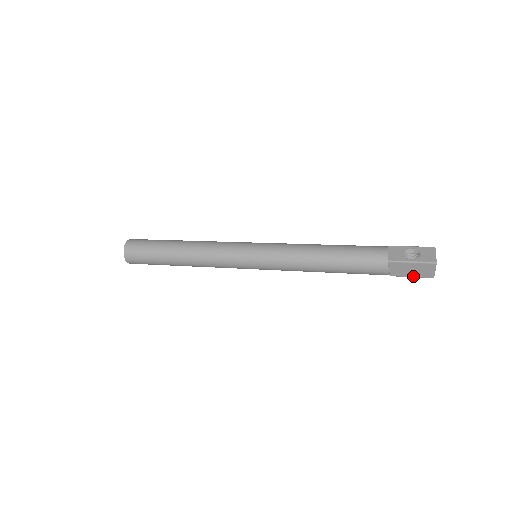
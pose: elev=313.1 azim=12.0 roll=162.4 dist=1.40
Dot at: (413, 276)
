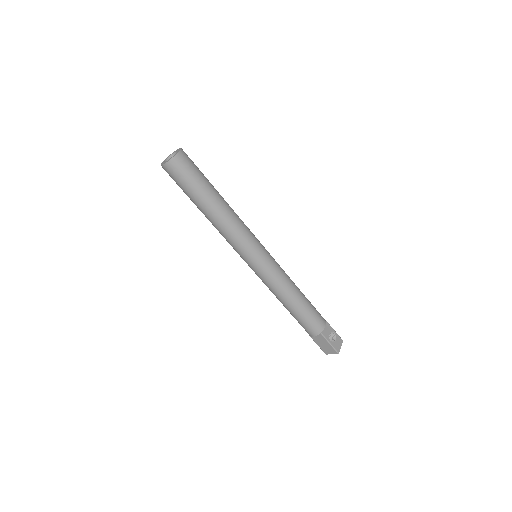
Dot at: (319, 346)
